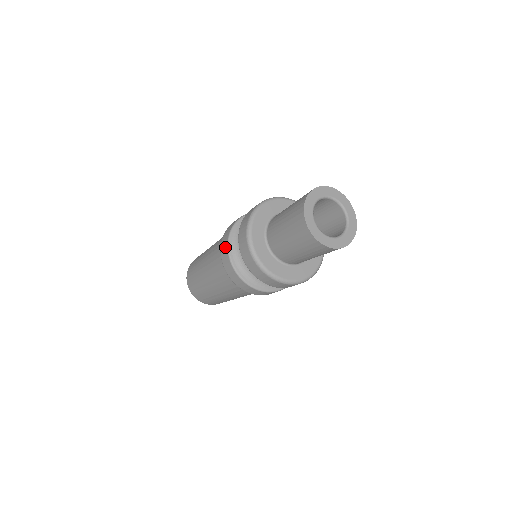
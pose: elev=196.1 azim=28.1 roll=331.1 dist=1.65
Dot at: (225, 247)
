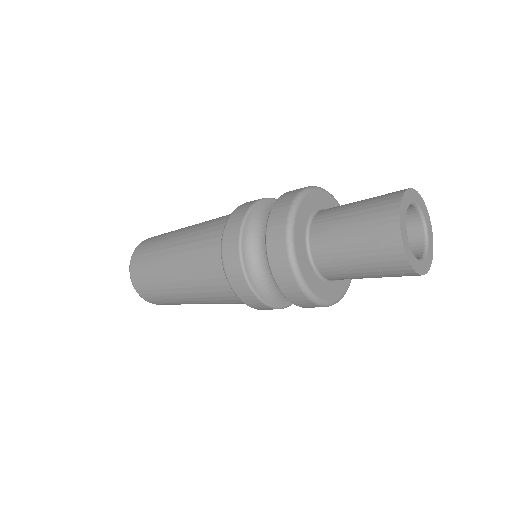
Dot at: (242, 284)
